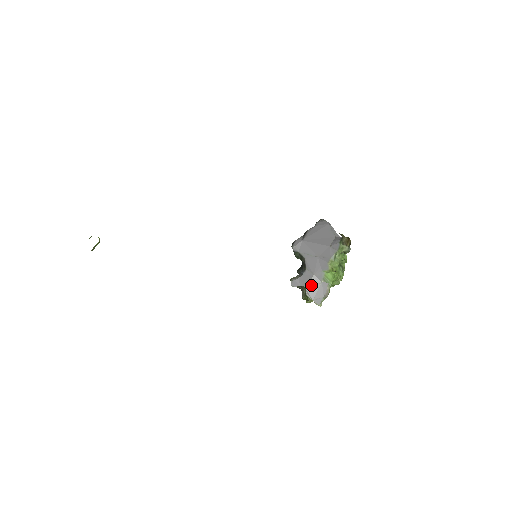
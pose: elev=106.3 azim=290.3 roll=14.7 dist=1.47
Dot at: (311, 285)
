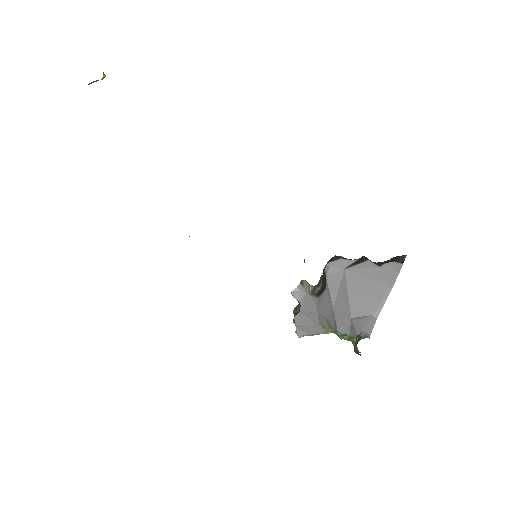
Dot at: (307, 315)
